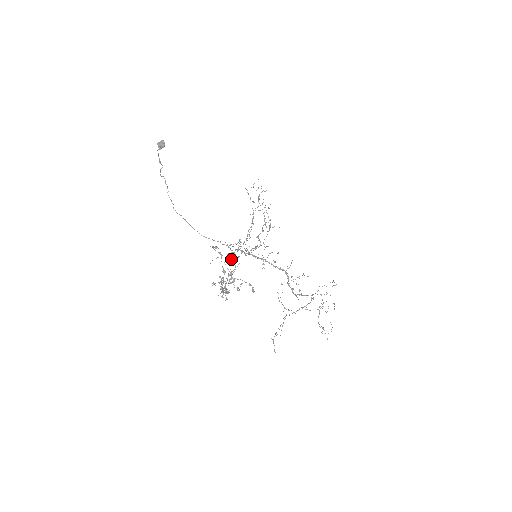
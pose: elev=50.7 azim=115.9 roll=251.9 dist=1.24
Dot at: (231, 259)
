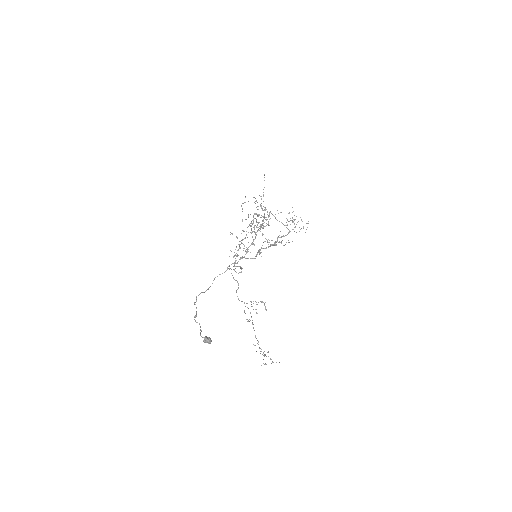
Dot at: occluded
